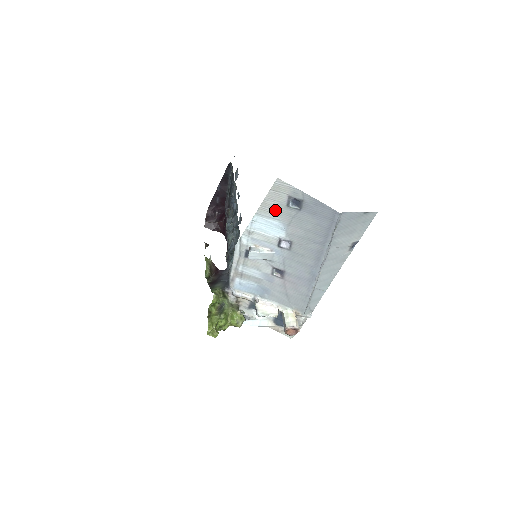
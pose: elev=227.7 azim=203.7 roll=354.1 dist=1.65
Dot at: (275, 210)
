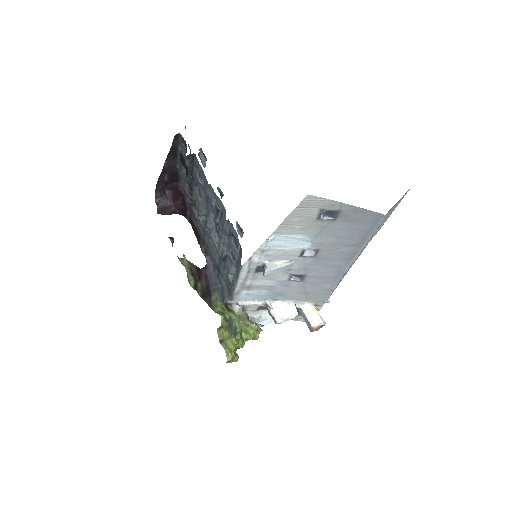
Dot at: (300, 225)
